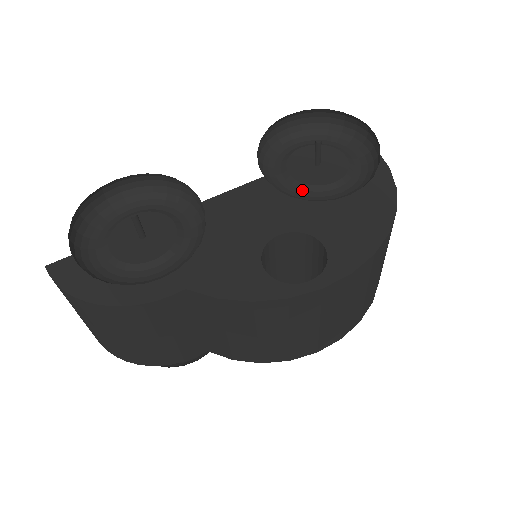
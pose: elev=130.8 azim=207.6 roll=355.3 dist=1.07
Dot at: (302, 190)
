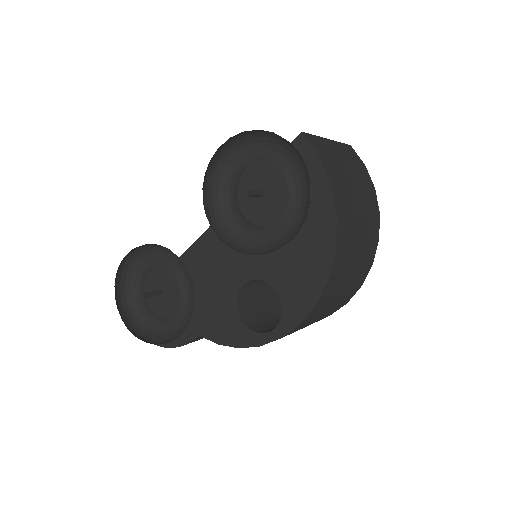
Dot at: (254, 230)
